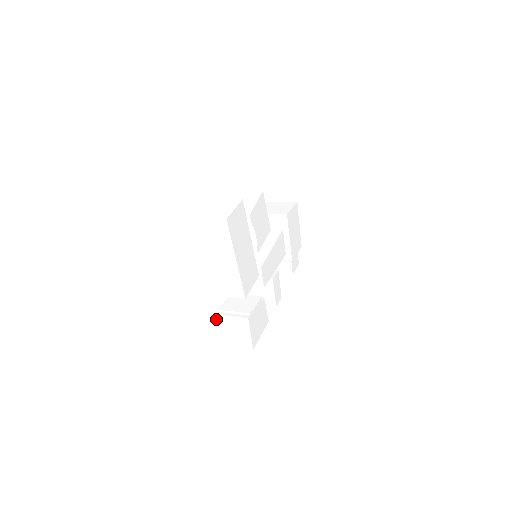
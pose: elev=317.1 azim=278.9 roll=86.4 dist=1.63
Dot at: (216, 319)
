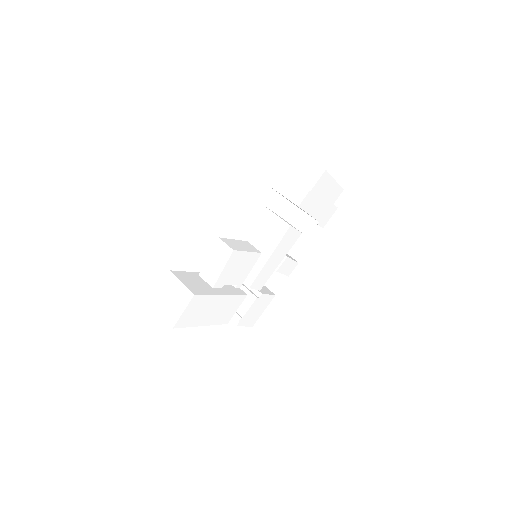
Dot at: occluded
